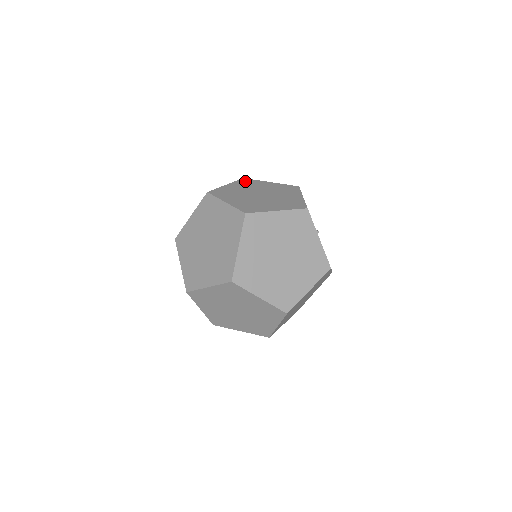
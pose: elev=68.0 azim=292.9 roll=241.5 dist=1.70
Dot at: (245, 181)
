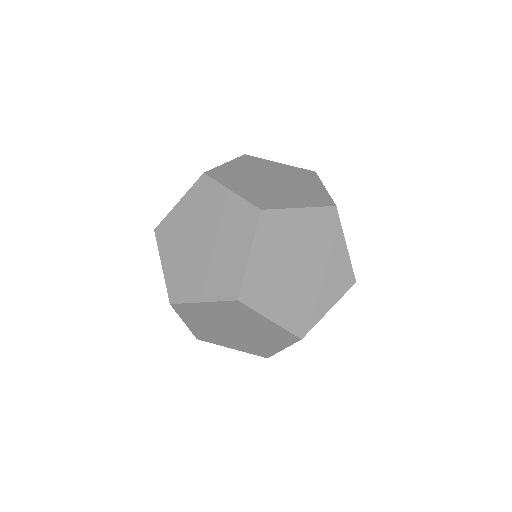
Dot at: (248, 159)
